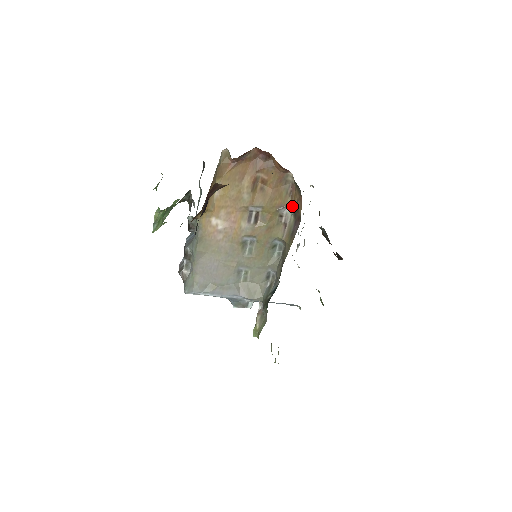
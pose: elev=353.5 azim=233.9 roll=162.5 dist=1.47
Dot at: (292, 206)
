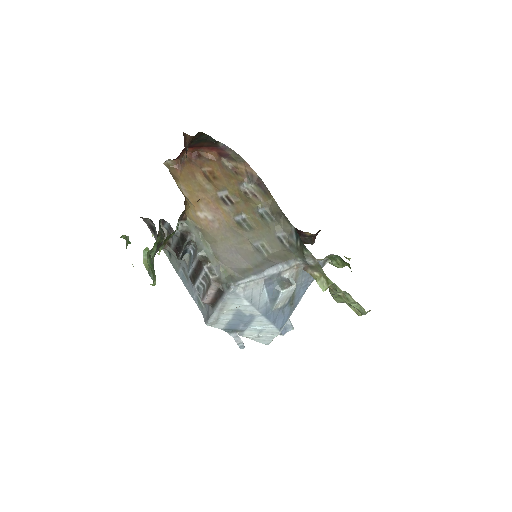
Dot at: (246, 179)
